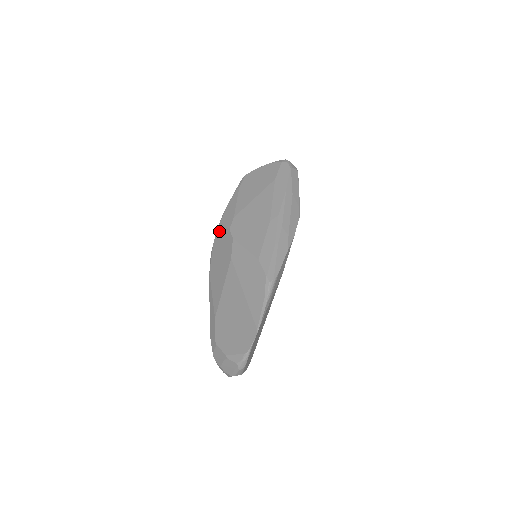
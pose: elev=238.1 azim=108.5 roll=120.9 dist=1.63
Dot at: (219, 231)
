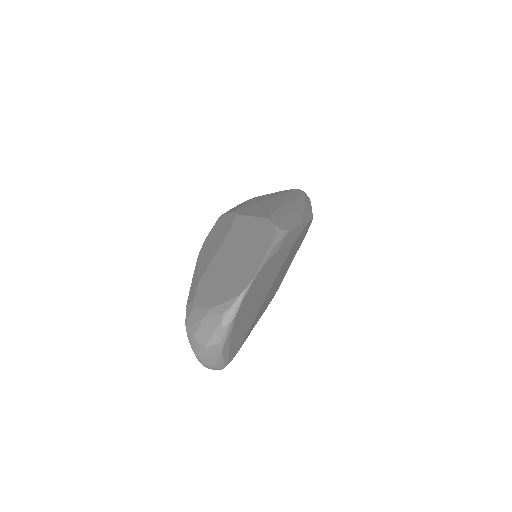
Dot at: (218, 221)
